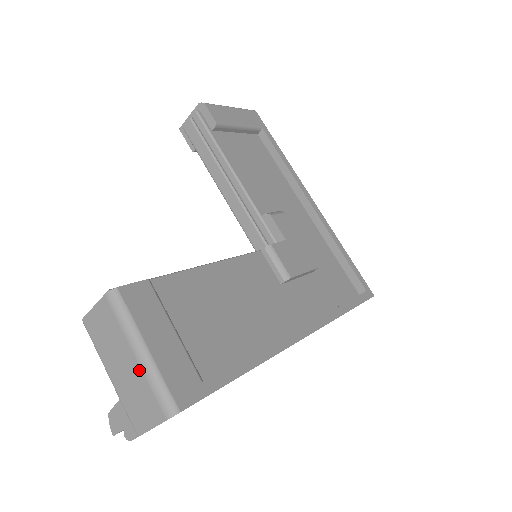
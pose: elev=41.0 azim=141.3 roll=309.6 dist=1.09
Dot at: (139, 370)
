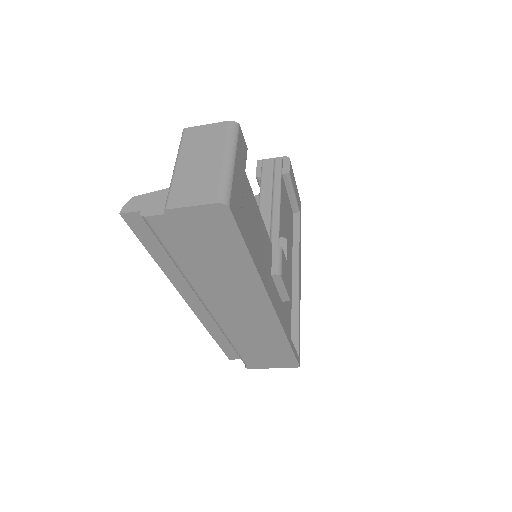
Dot at: (218, 168)
